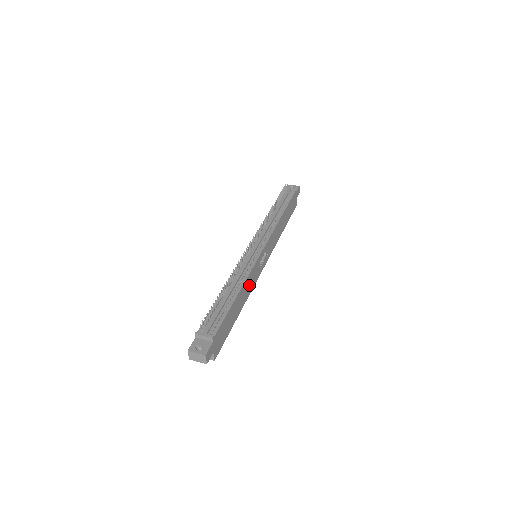
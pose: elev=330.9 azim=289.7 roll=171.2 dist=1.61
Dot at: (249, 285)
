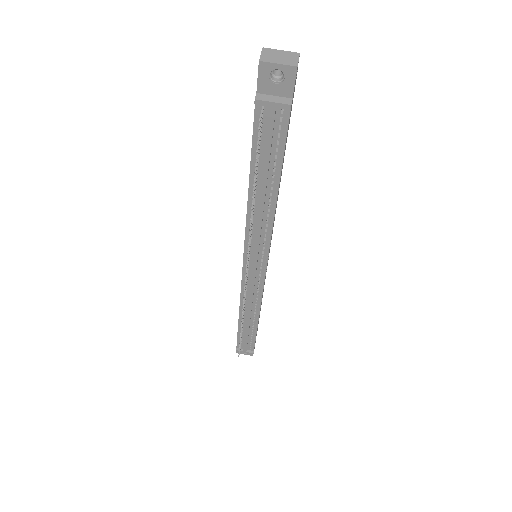
Dot at: (263, 290)
